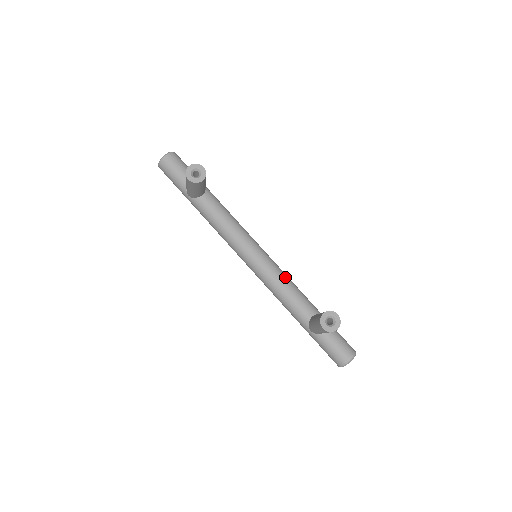
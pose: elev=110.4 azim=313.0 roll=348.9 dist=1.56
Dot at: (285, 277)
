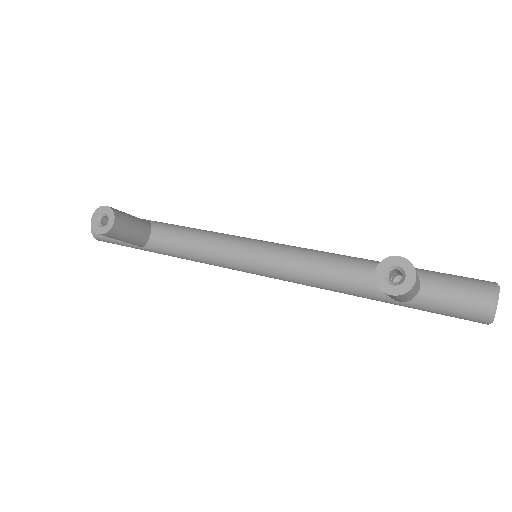
Dot at: (309, 254)
